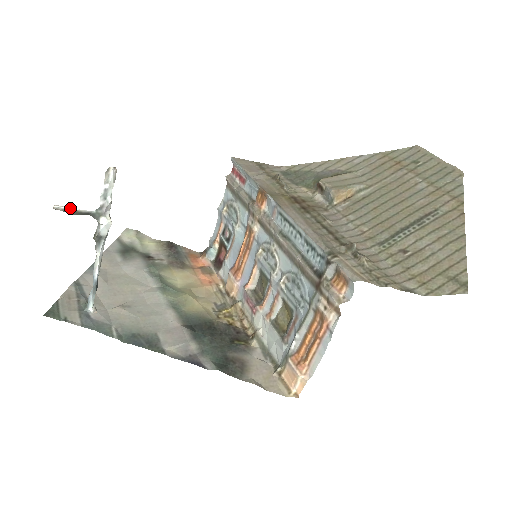
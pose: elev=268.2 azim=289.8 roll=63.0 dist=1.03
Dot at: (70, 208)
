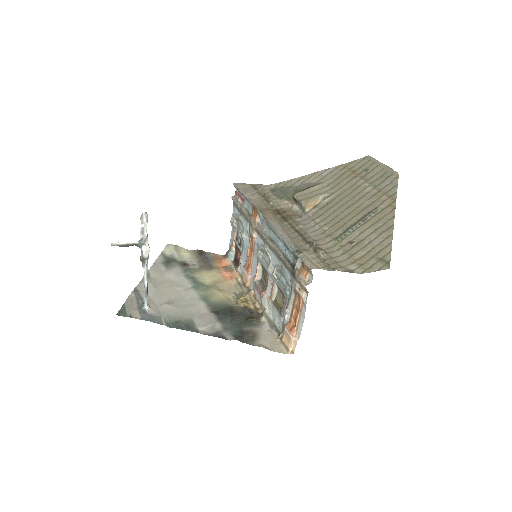
Dot at: (122, 243)
